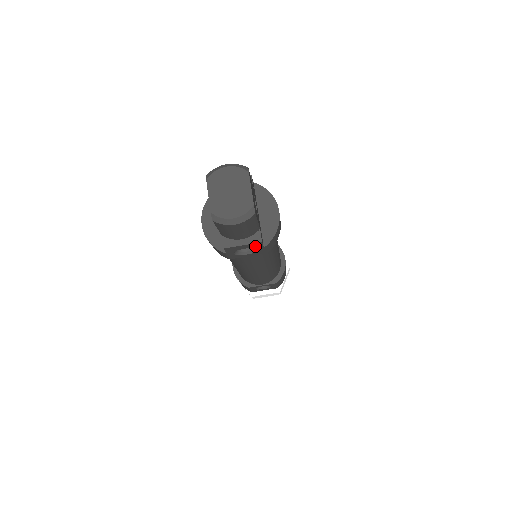
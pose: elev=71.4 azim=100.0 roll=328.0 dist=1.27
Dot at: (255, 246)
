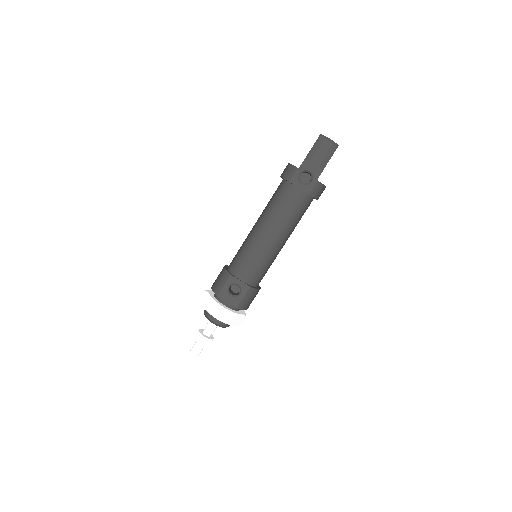
Dot at: (315, 174)
